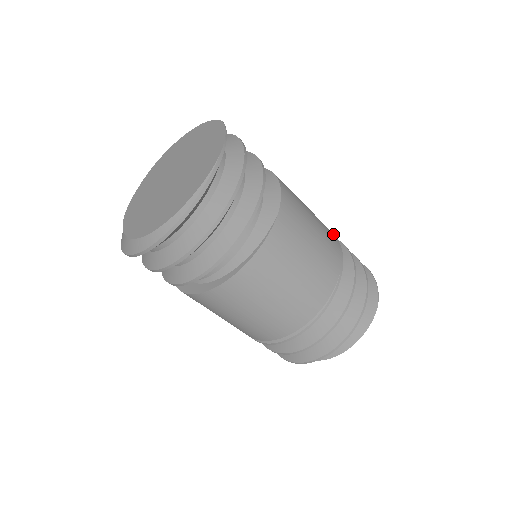
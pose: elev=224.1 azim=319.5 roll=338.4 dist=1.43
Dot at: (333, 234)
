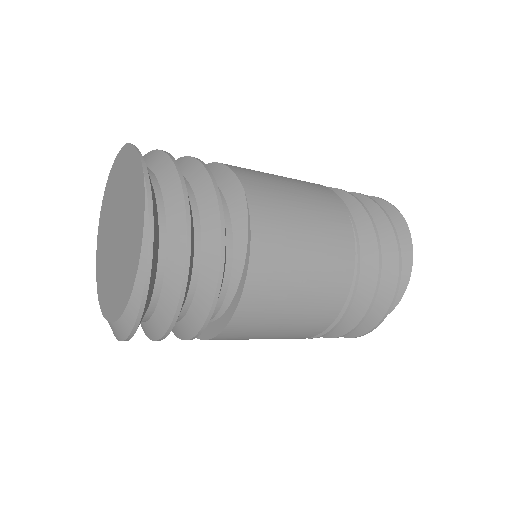
Dot at: occluded
